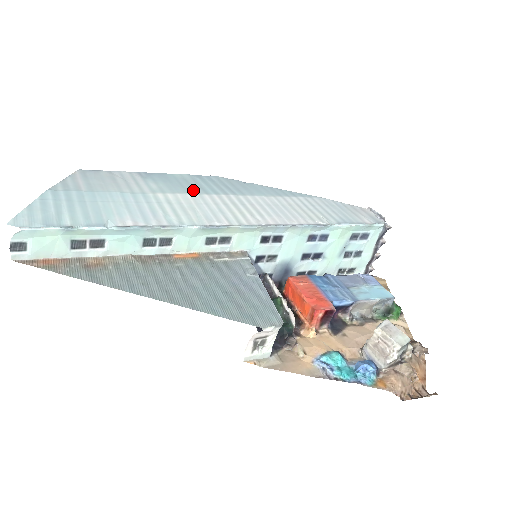
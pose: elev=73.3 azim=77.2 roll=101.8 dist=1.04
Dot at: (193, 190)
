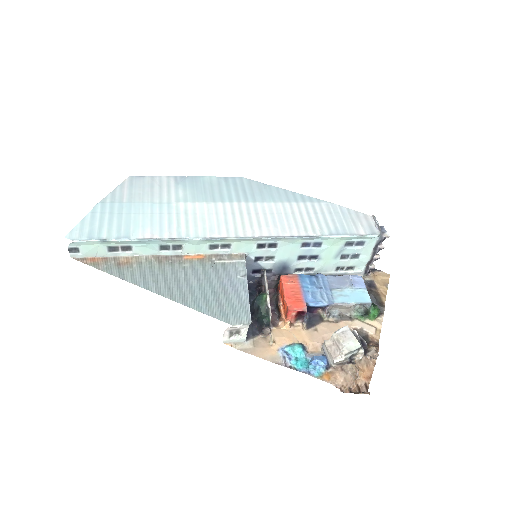
Dot at: (212, 198)
